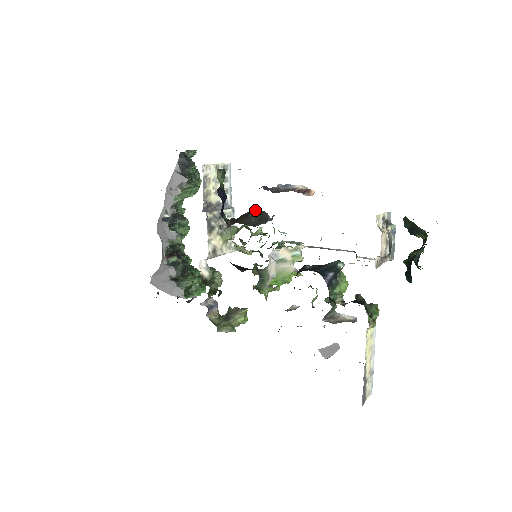
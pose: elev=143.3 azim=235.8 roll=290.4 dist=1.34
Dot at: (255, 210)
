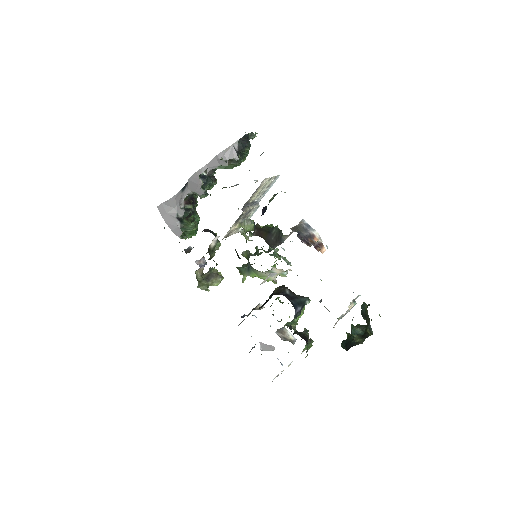
Dot at: (277, 229)
